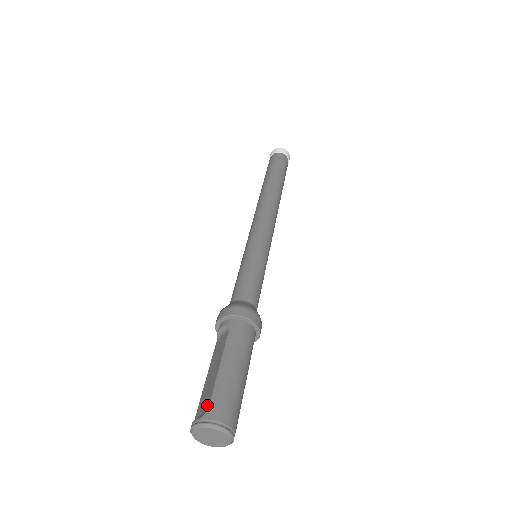
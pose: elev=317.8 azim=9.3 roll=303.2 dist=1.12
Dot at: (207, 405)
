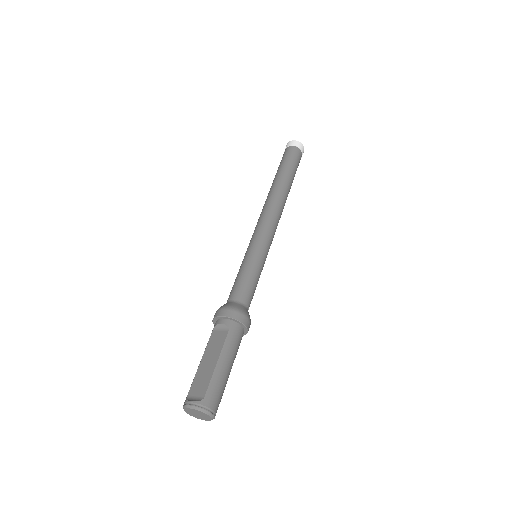
Dot at: (203, 392)
